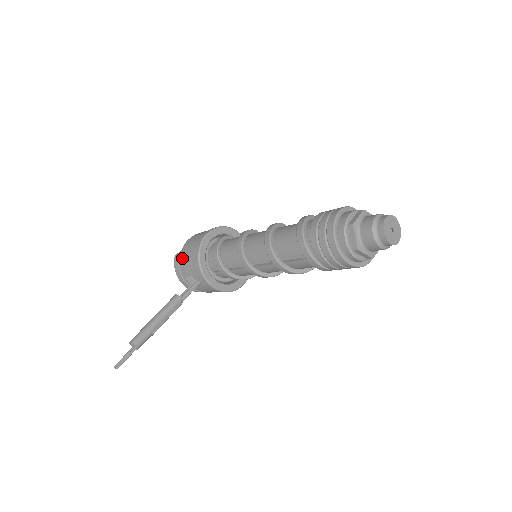
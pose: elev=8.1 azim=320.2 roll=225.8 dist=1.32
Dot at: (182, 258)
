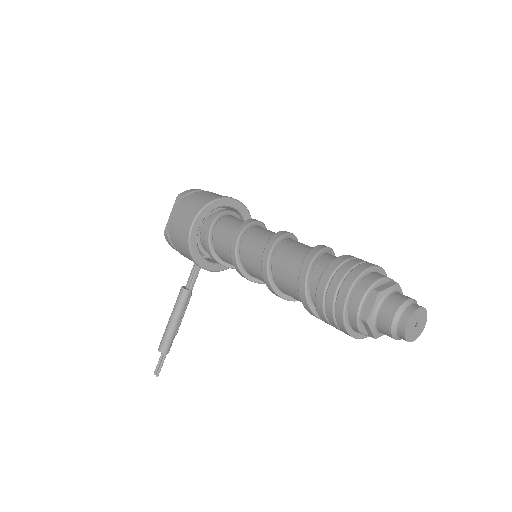
Dot at: (173, 243)
